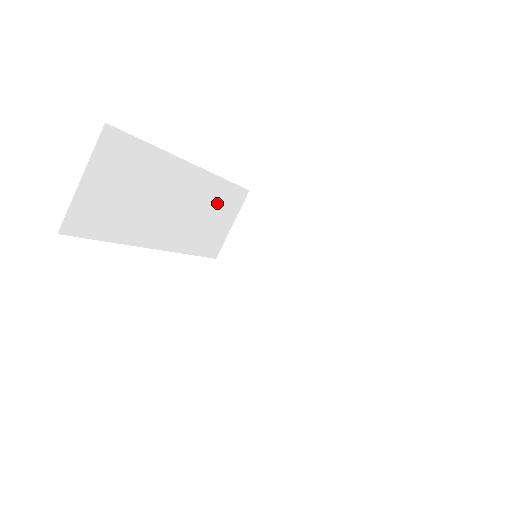
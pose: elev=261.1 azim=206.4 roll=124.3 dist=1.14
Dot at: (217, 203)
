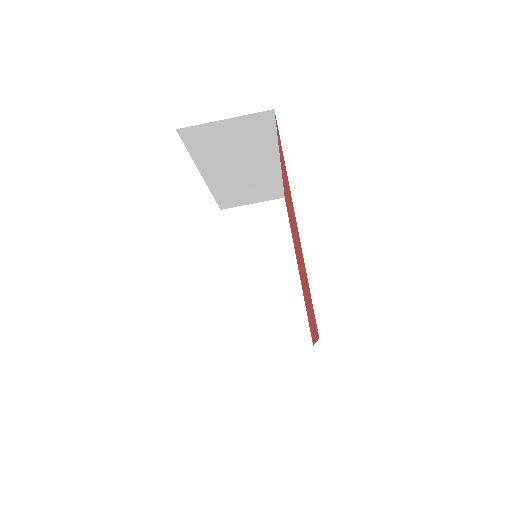
Dot at: (262, 188)
